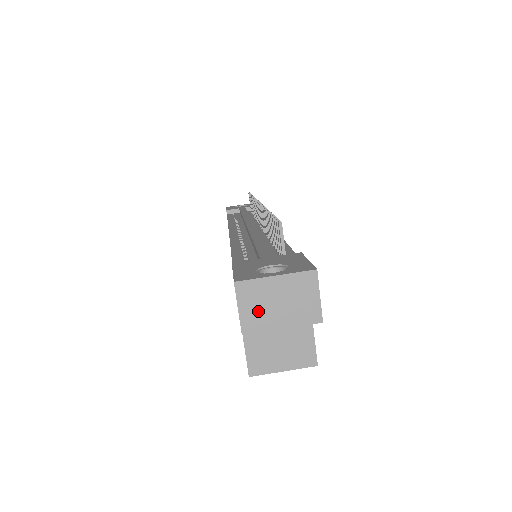
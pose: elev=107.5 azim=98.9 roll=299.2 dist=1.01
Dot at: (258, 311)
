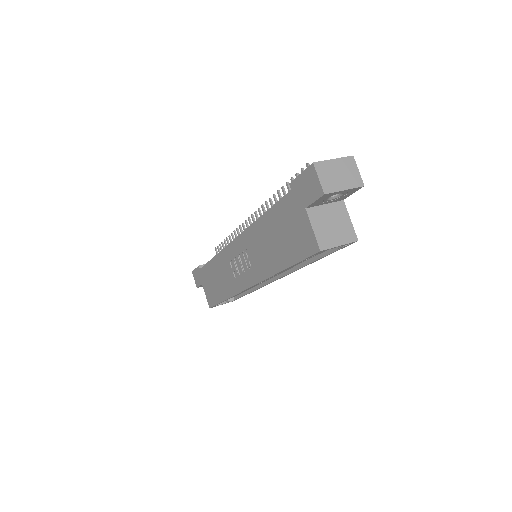
Dot at: (329, 180)
